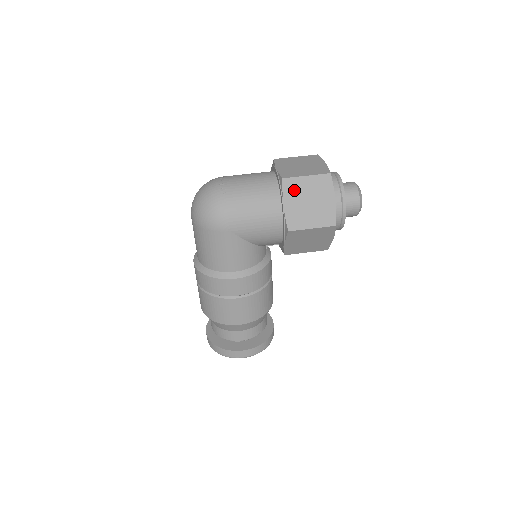
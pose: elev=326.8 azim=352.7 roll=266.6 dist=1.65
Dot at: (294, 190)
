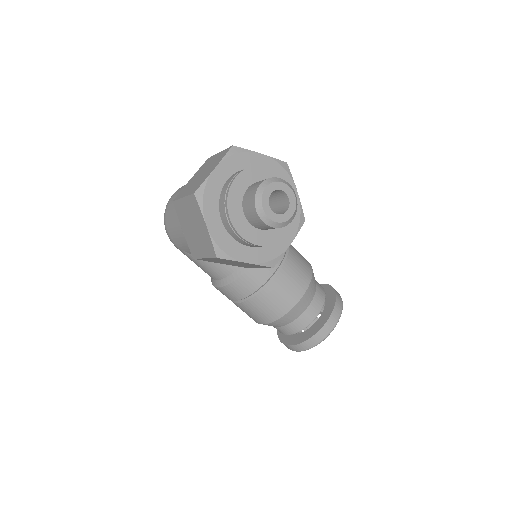
Dot at: (182, 214)
